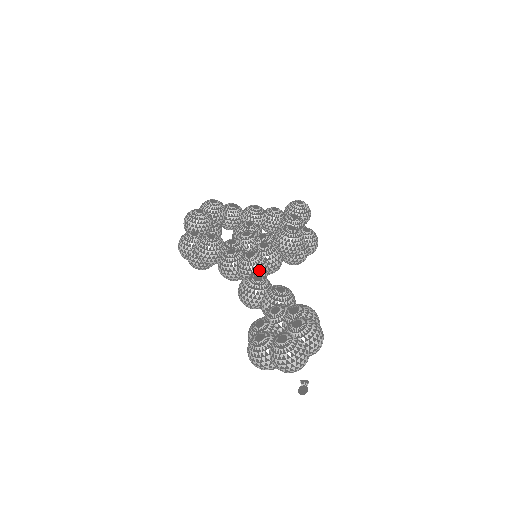
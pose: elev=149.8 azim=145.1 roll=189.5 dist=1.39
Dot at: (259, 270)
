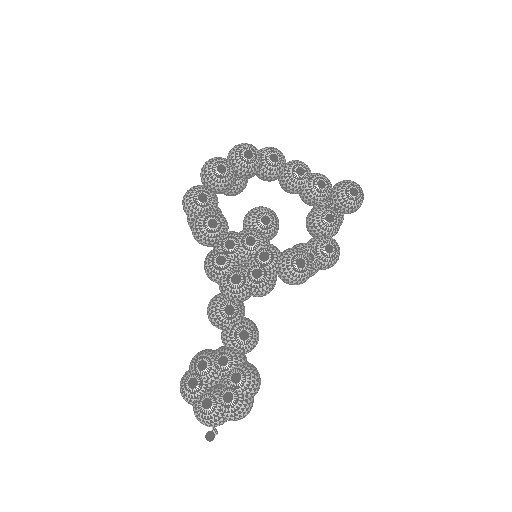
Dot at: (237, 299)
